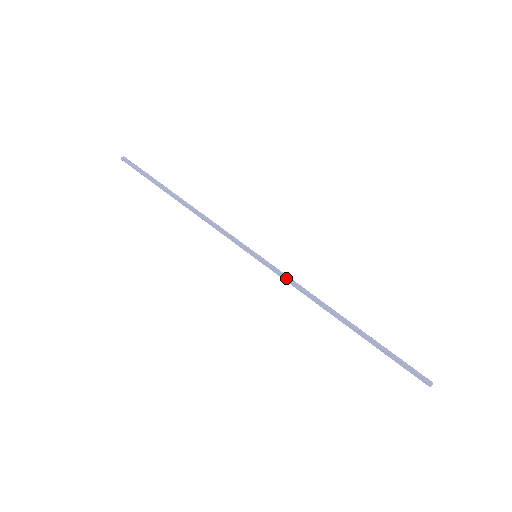
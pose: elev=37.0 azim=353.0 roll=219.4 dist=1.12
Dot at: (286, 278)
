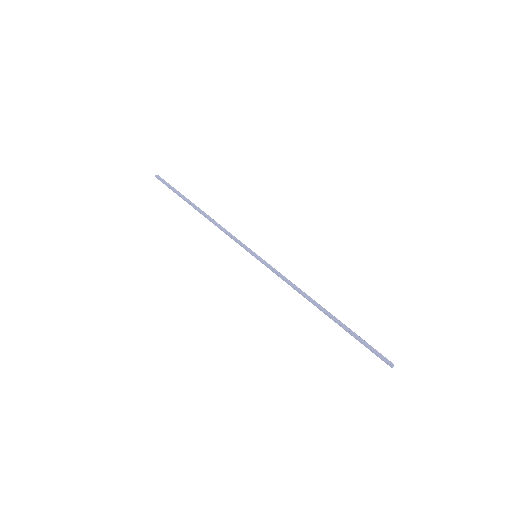
Dot at: (278, 275)
